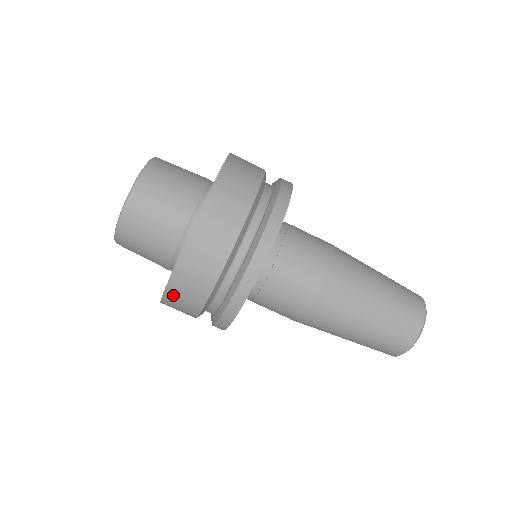
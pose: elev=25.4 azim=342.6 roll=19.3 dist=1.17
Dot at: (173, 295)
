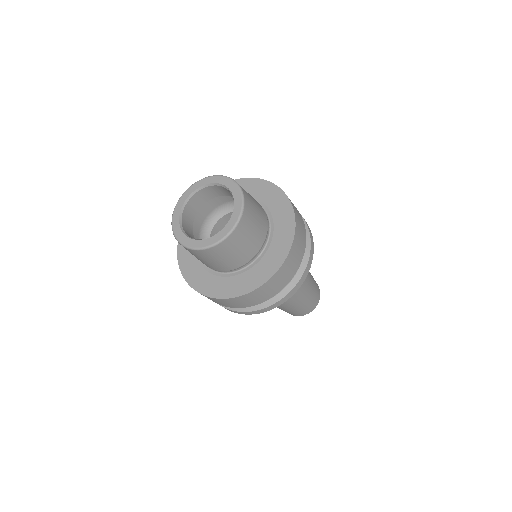
Dot at: (215, 300)
